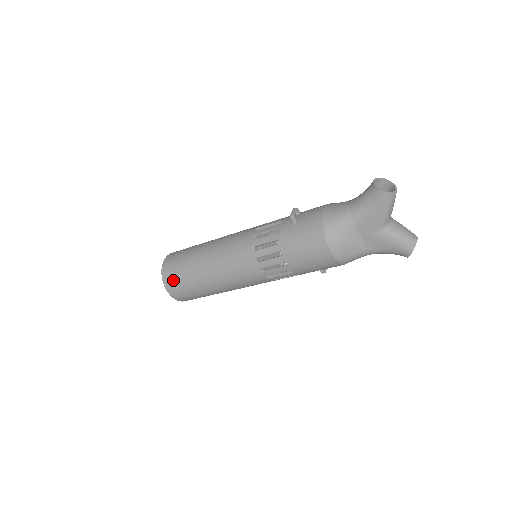
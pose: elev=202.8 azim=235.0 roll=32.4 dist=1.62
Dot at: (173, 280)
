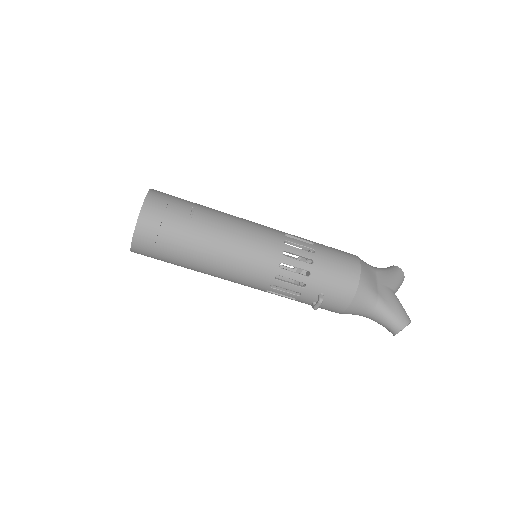
Dot at: (167, 195)
